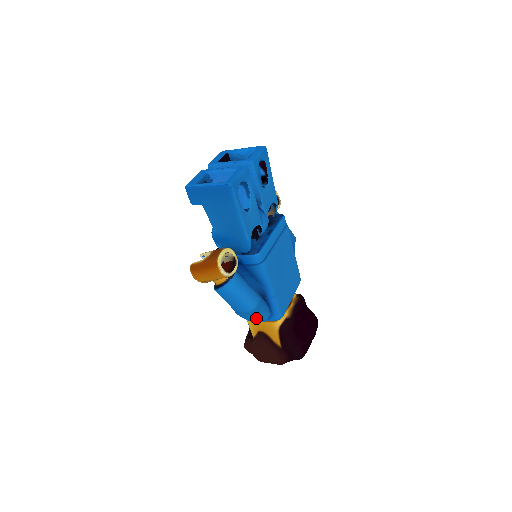
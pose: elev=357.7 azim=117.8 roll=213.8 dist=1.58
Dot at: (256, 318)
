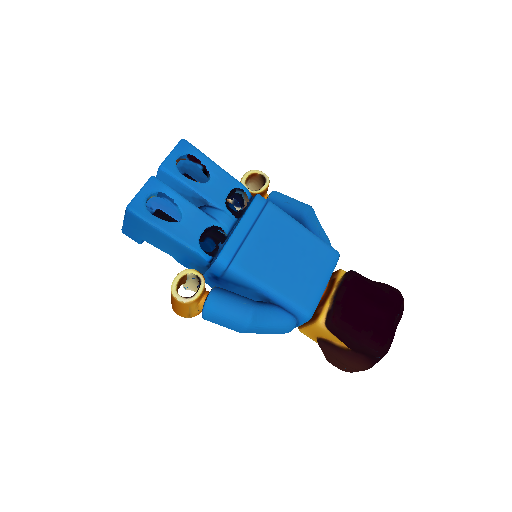
Dot at: (272, 330)
